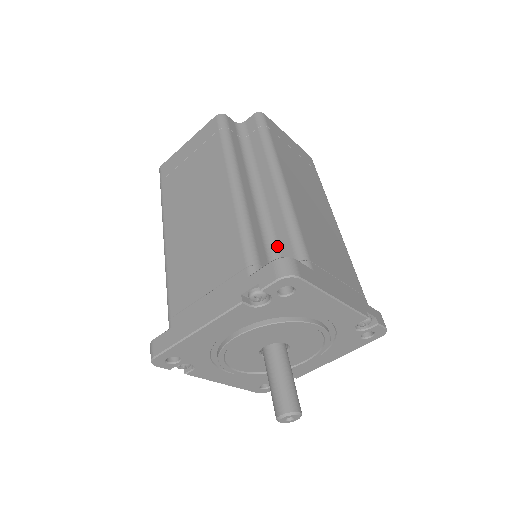
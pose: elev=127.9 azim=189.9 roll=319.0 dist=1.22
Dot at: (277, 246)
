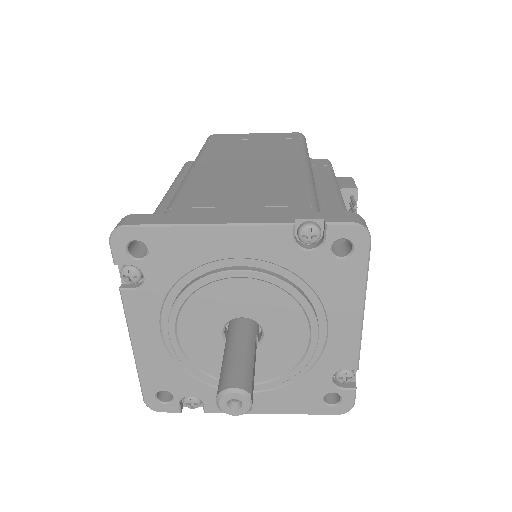
Dot at: occluded
